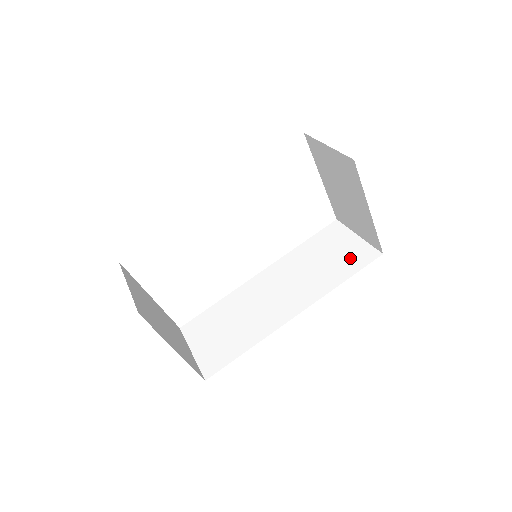
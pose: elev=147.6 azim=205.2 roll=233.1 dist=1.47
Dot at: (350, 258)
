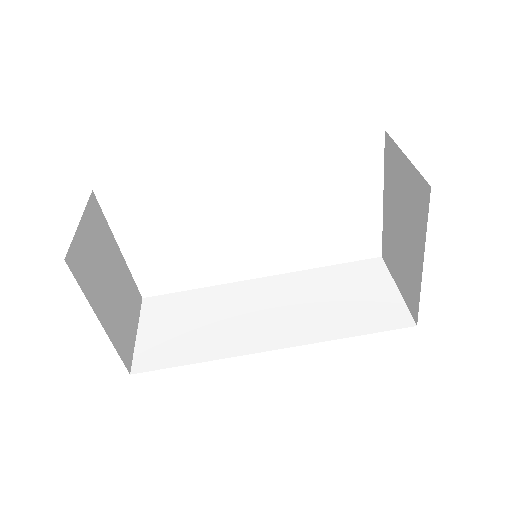
Dot at: (373, 311)
